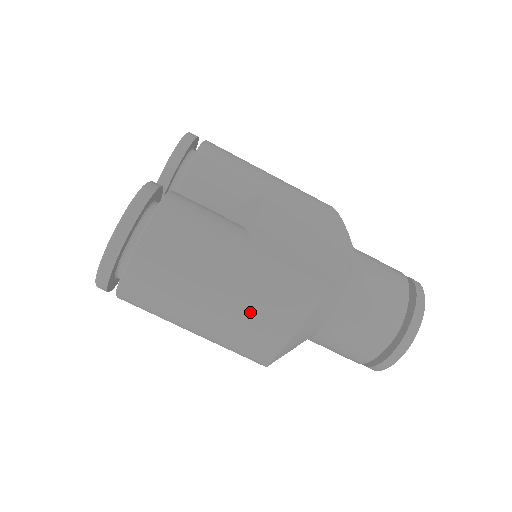
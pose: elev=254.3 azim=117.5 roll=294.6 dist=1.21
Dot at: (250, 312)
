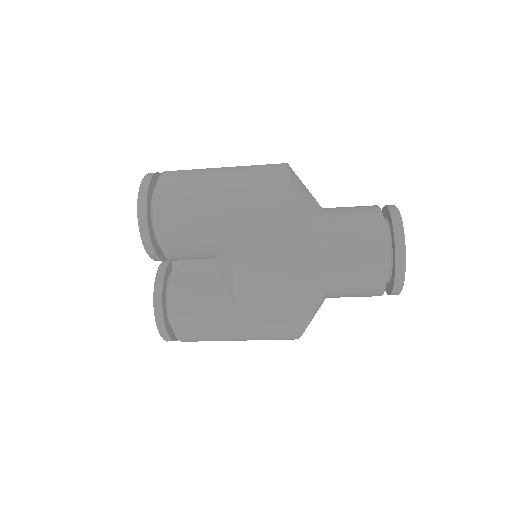
Dot at: occluded
